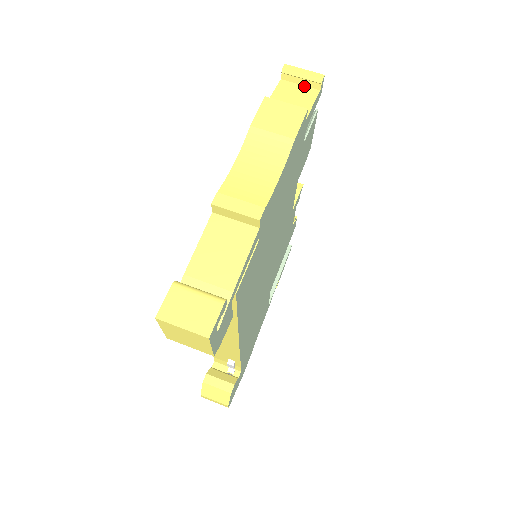
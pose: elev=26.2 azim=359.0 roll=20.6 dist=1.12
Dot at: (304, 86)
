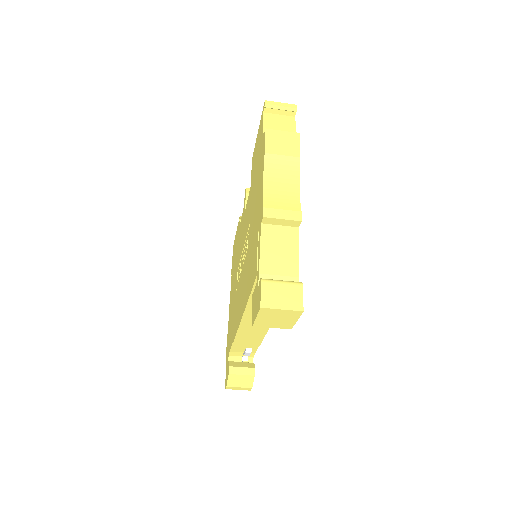
Dot at: (282, 115)
